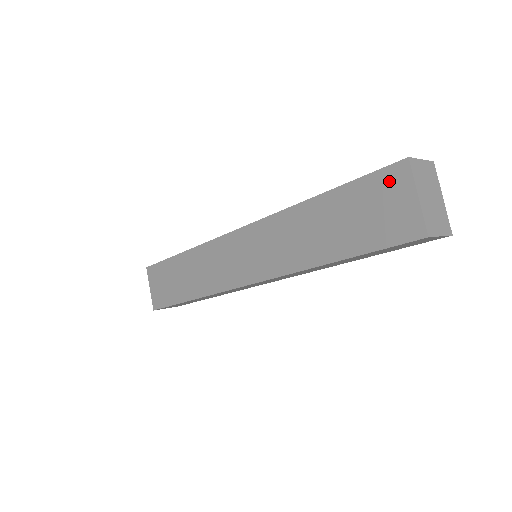
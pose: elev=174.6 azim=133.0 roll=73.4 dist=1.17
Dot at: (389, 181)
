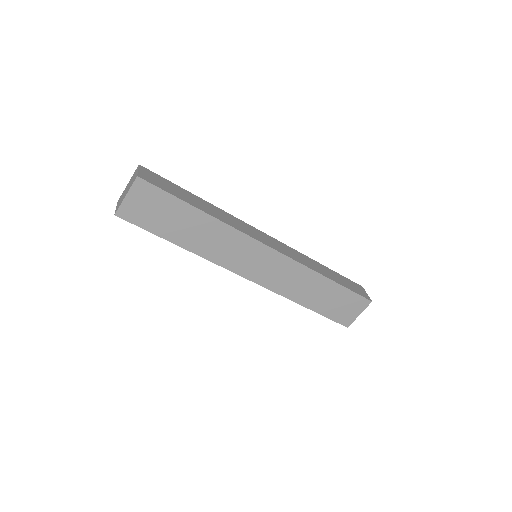
Dot at: (359, 302)
